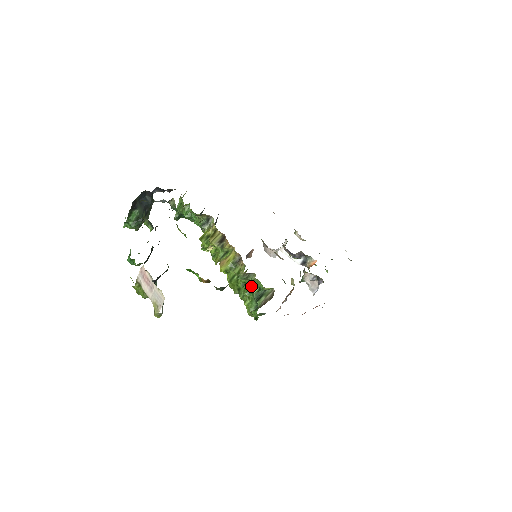
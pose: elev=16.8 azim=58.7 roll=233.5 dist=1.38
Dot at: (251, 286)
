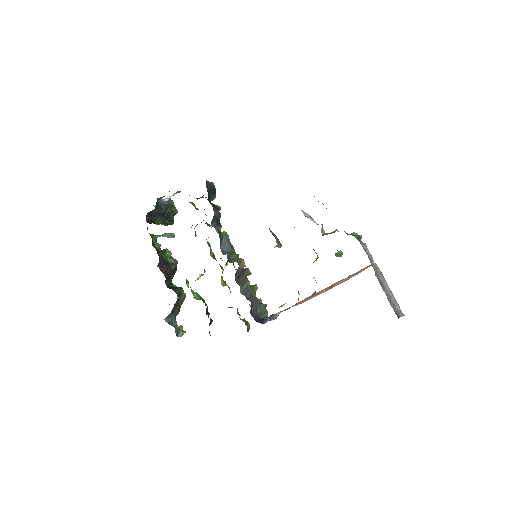
Dot at: occluded
